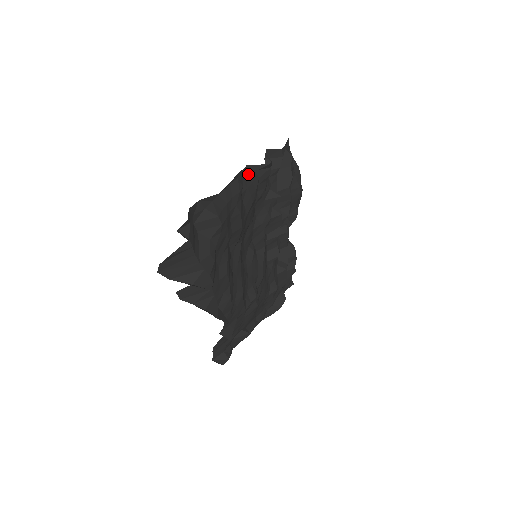
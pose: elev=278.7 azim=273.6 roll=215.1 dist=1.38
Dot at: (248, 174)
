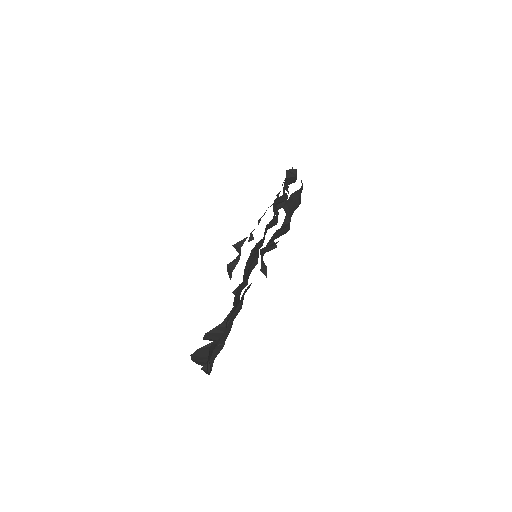
Dot at: occluded
